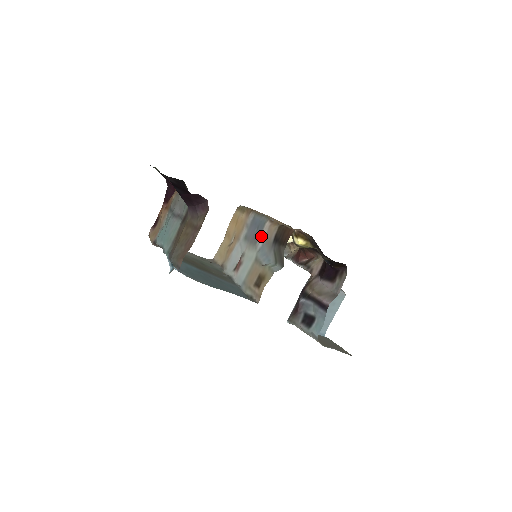
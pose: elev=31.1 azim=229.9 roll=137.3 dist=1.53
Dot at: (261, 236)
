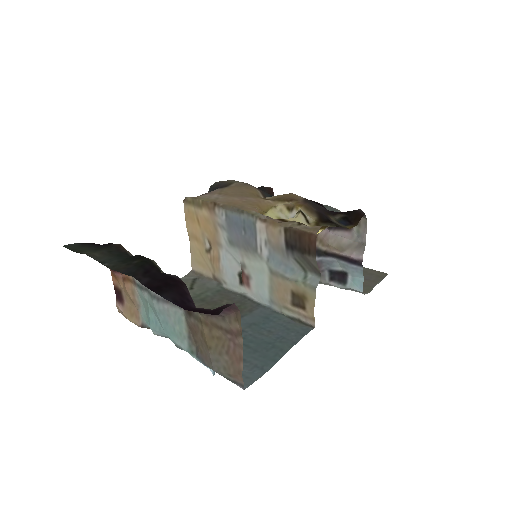
Dot at: (260, 242)
